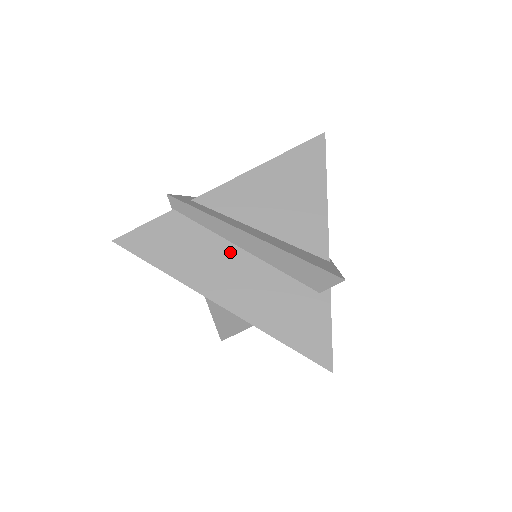
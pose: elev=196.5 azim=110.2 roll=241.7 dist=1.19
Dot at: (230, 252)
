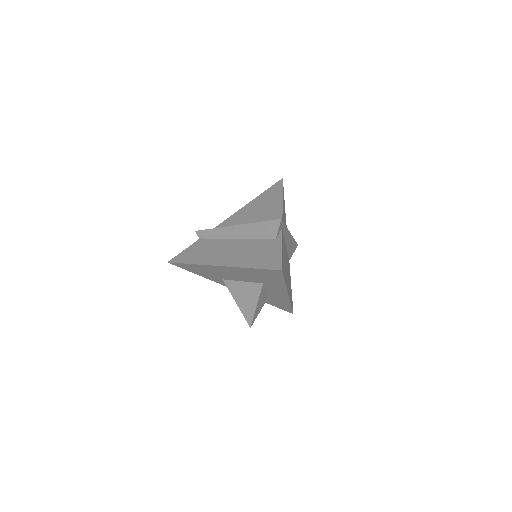
Dot at: (227, 243)
